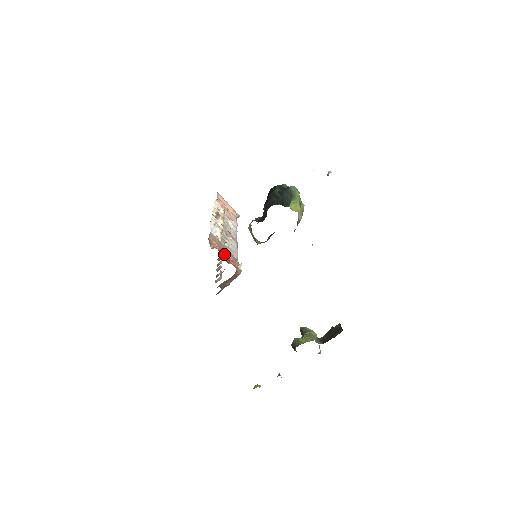
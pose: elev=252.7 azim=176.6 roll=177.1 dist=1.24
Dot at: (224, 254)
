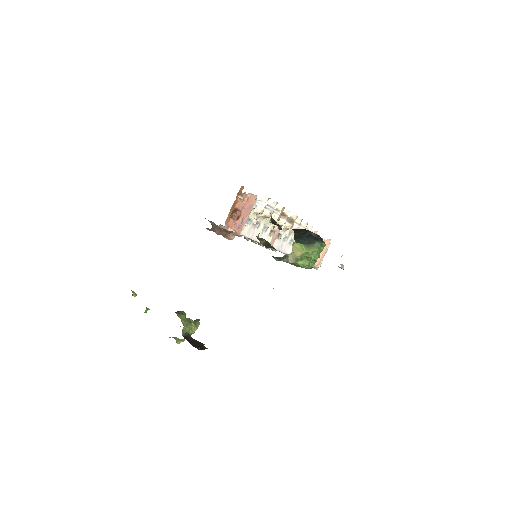
Dot at: (239, 213)
